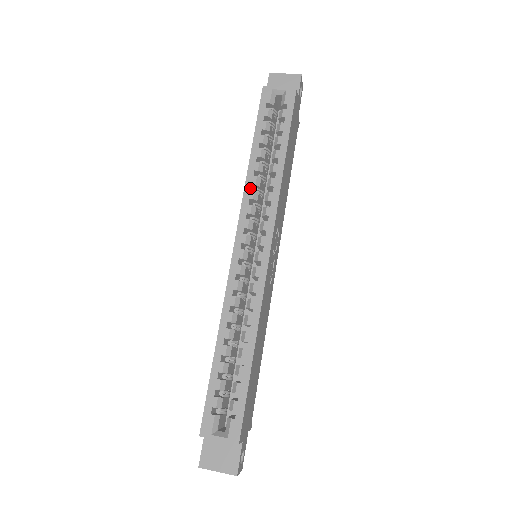
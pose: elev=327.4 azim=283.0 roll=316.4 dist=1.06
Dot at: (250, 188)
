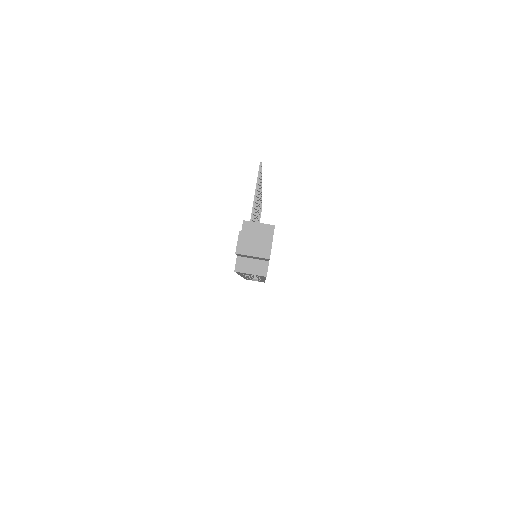
Dot at: occluded
